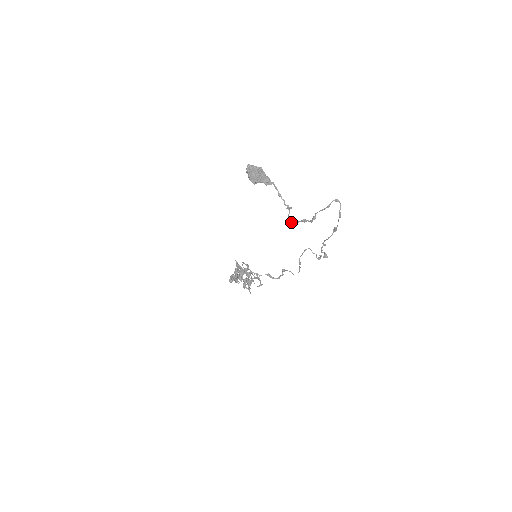
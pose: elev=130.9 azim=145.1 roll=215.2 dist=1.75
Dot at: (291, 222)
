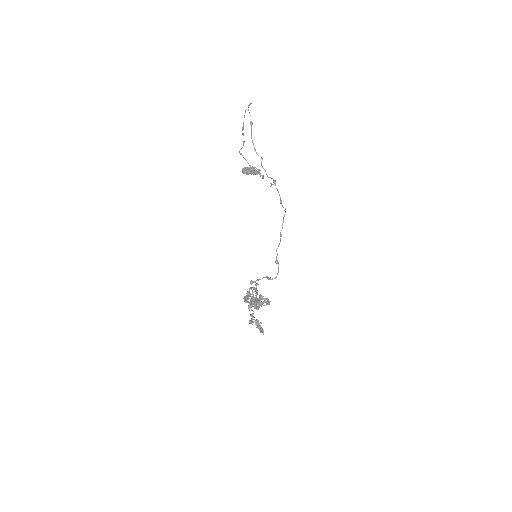
Dot at: occluded
